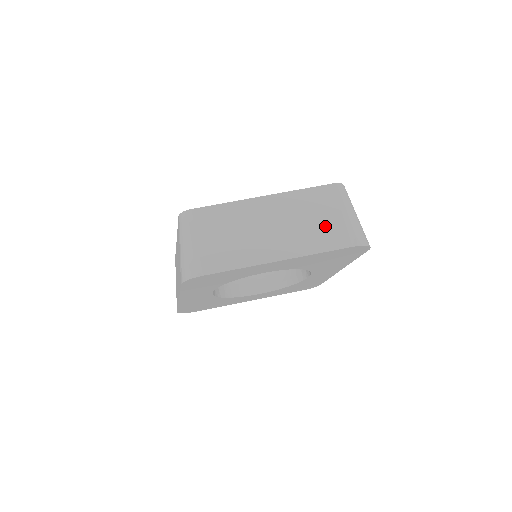
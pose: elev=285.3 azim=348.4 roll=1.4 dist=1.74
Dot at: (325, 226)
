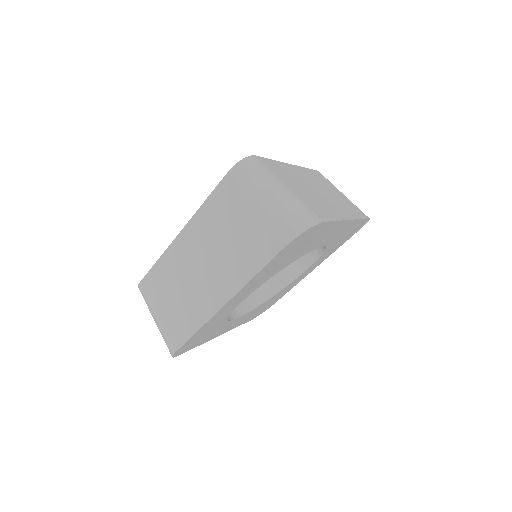
Dot at: (244, 237)
